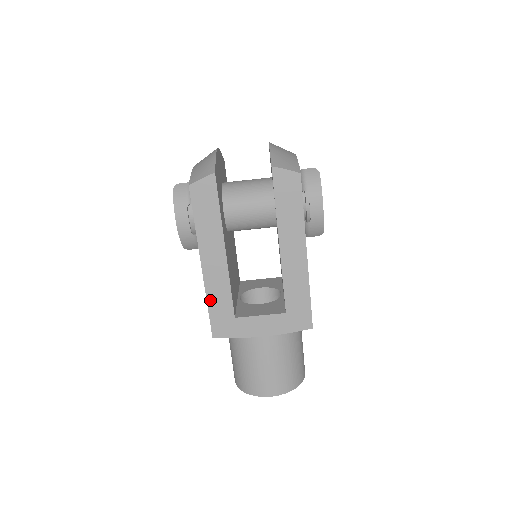
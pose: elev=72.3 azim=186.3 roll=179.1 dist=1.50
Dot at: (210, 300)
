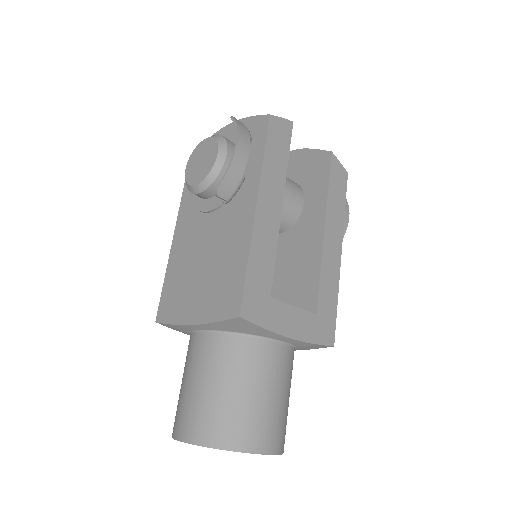
Dot at: (252, 258)
